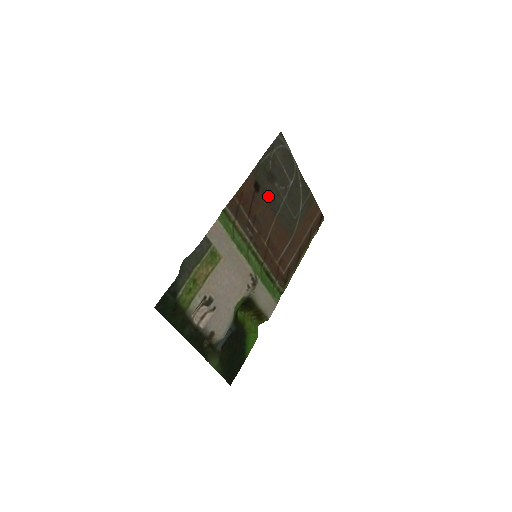
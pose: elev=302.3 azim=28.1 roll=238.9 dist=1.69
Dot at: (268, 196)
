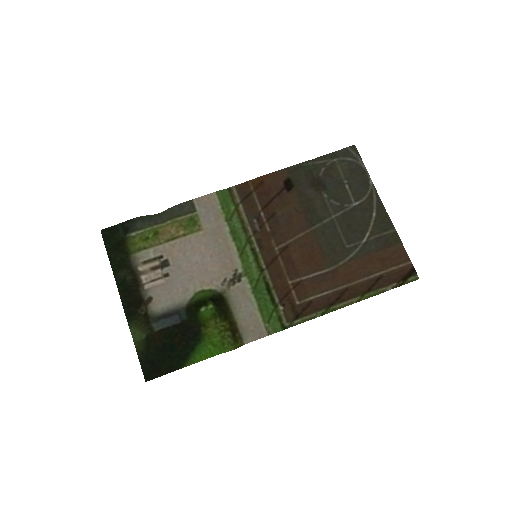
Dot at: (305, 202)
